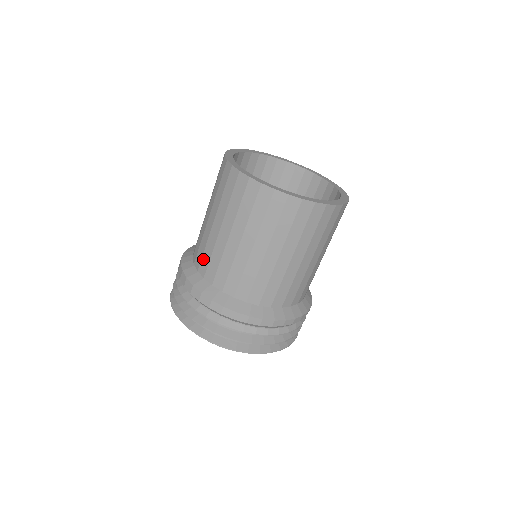
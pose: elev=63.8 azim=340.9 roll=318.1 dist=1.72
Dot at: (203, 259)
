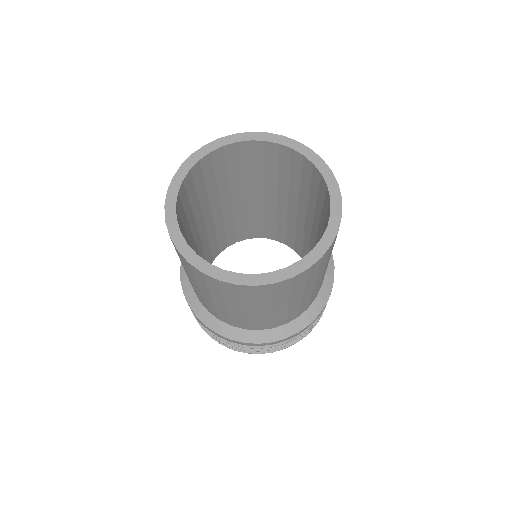
Dot at: (233, 322)
